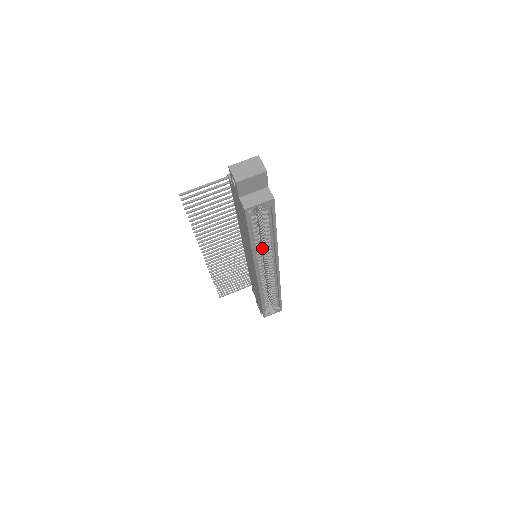
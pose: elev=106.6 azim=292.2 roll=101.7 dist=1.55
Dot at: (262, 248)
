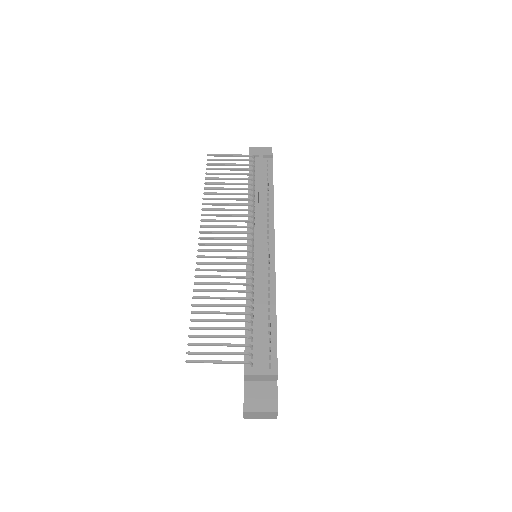
Dot at: occluded
